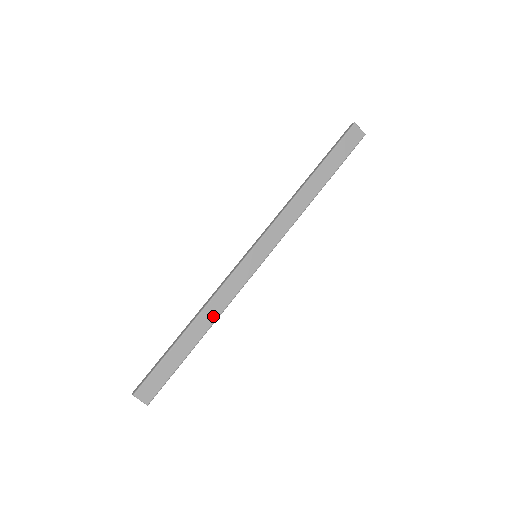
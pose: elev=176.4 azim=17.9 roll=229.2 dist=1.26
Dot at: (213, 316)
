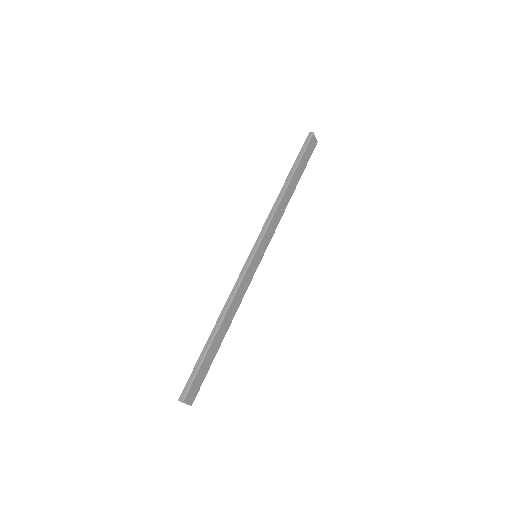
Dot at: (232, 315)
